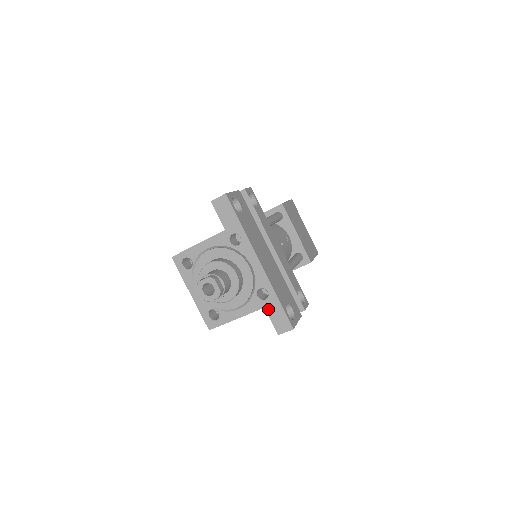
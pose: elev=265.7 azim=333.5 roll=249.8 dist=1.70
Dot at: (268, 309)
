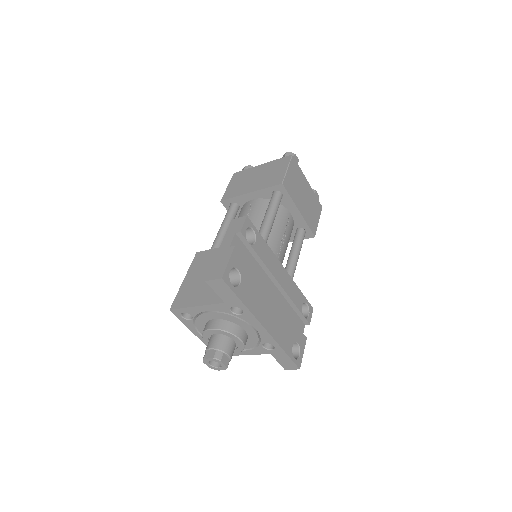
Dot at: (275, 355)
